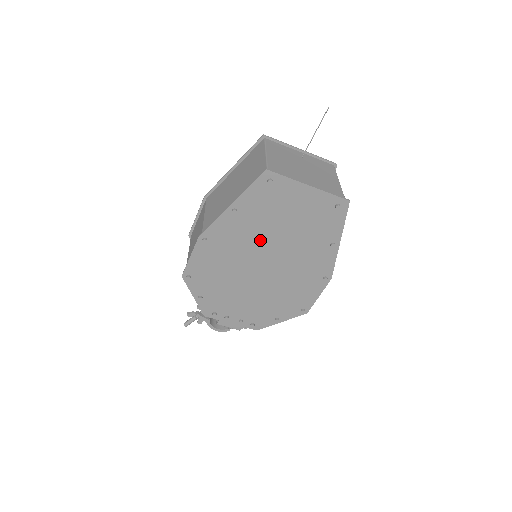
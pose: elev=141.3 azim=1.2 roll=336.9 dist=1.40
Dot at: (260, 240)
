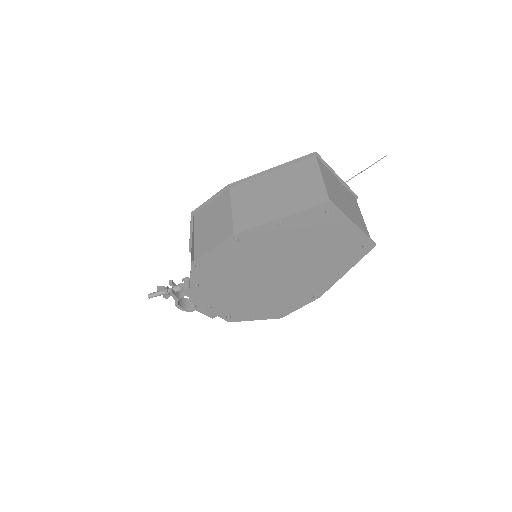
Dot at: (284, 253)
